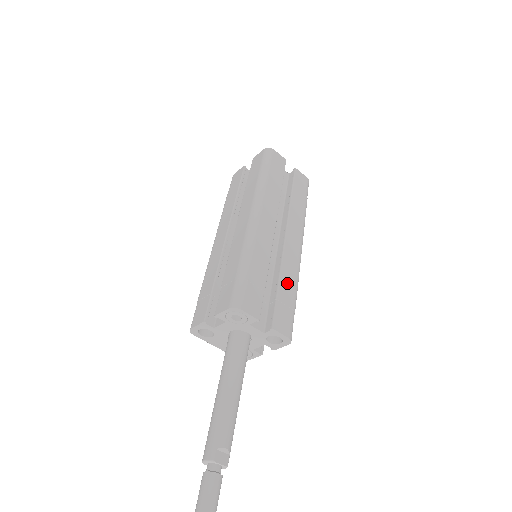
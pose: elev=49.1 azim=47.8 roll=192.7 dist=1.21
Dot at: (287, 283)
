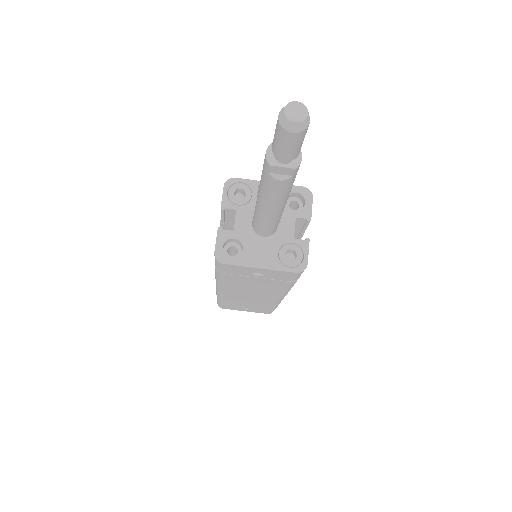
Dot at: occluded
